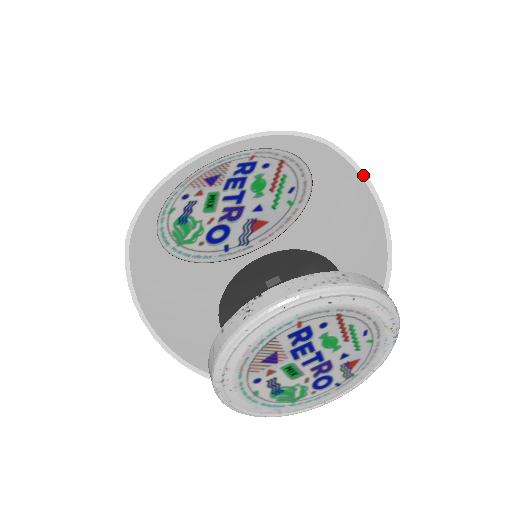
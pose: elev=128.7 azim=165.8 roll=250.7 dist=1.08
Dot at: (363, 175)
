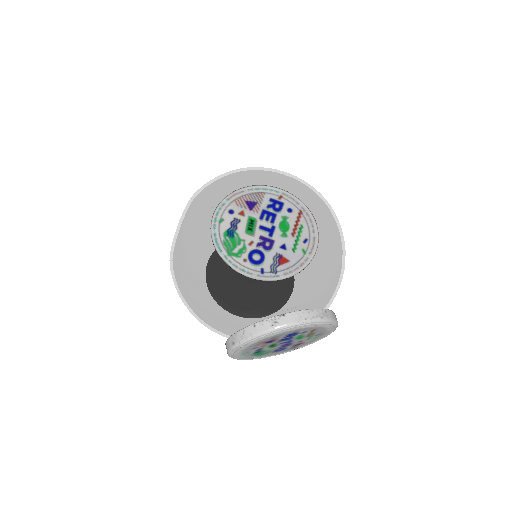
Dot at: occluded
